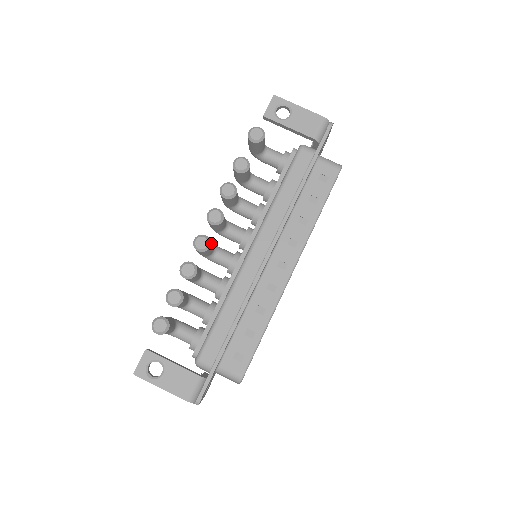
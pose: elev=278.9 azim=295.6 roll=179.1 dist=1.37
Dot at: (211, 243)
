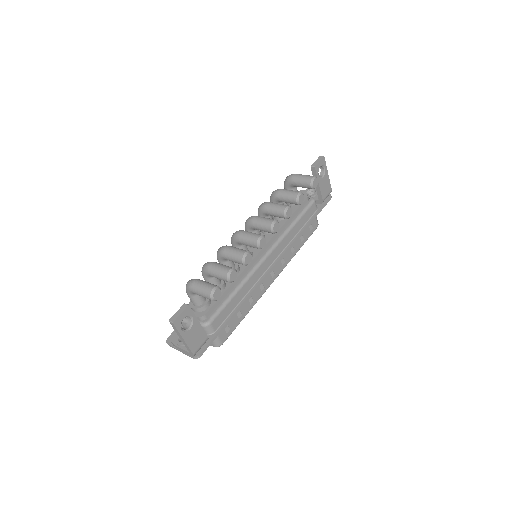
Dot at: occluded
